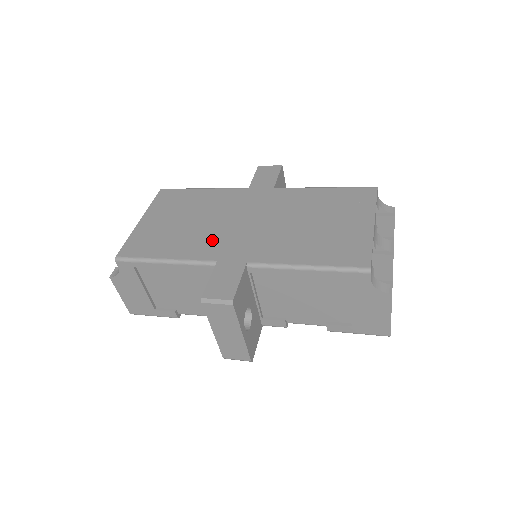
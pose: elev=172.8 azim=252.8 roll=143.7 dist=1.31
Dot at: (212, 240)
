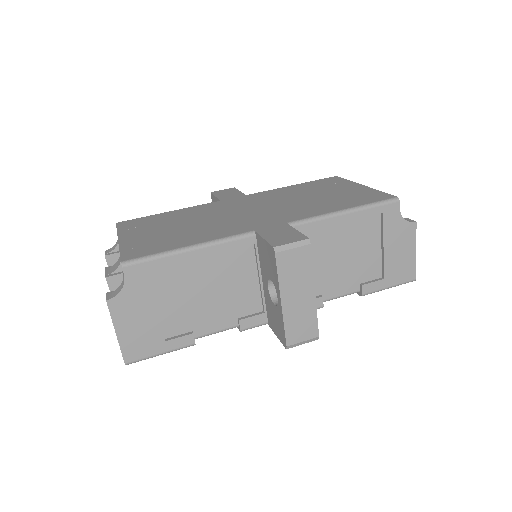
Dot at: (229, 225)
